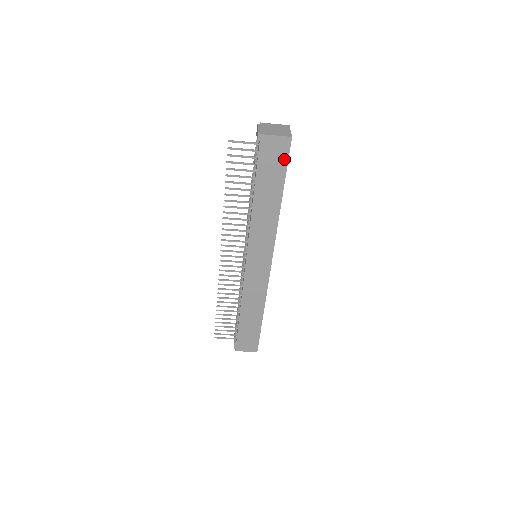
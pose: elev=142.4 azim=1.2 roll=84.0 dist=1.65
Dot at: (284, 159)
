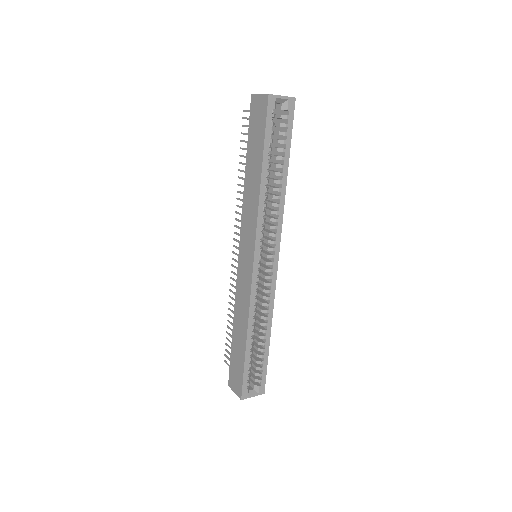
Dot at: (264, 121)
